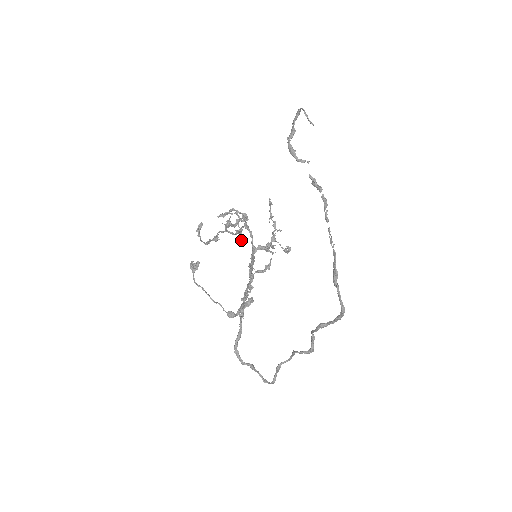
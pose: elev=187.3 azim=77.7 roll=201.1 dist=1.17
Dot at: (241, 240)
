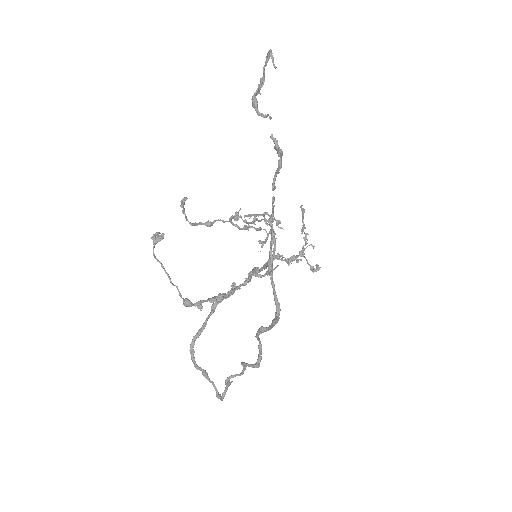
Dot at: (262, 245)
